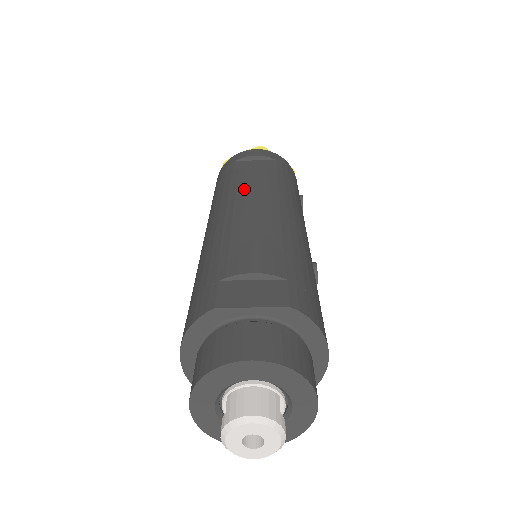
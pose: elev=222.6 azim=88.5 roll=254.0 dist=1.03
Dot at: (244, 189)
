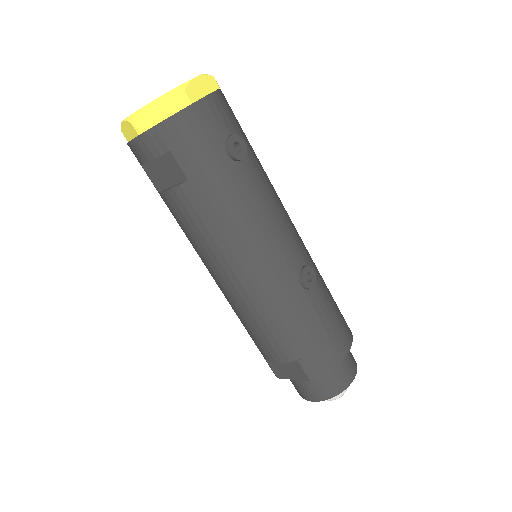
Dot at: (200, 251)
